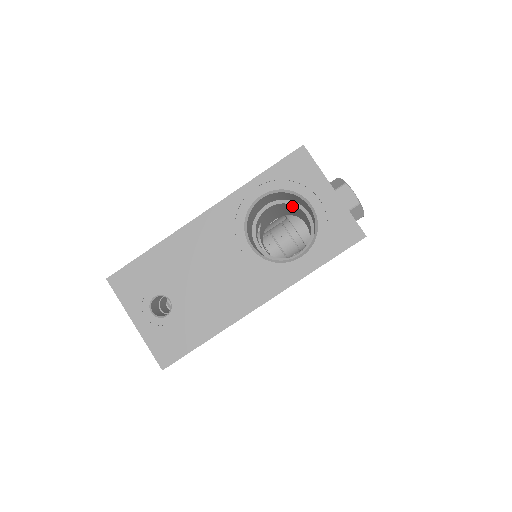
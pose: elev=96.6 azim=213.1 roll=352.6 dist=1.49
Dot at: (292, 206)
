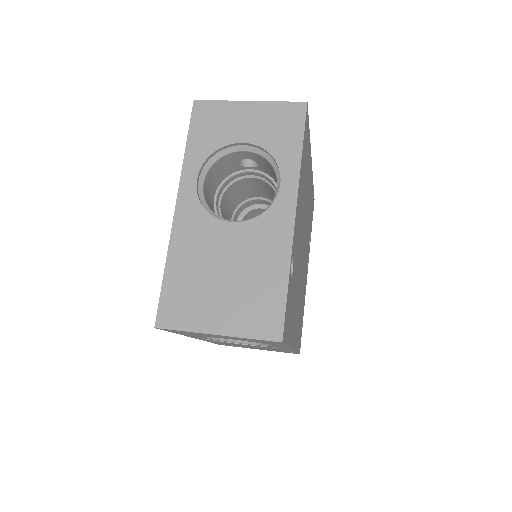
Dot at: occluded
